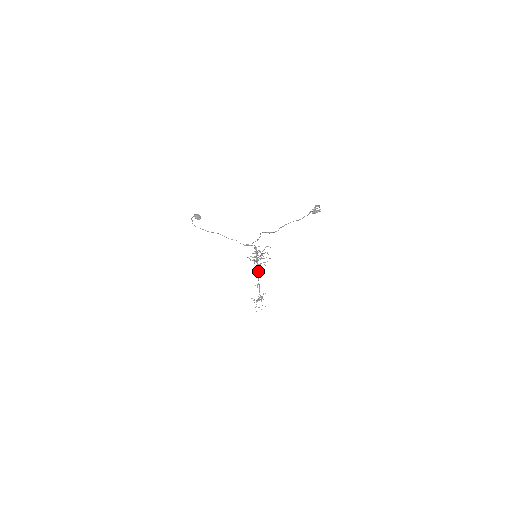
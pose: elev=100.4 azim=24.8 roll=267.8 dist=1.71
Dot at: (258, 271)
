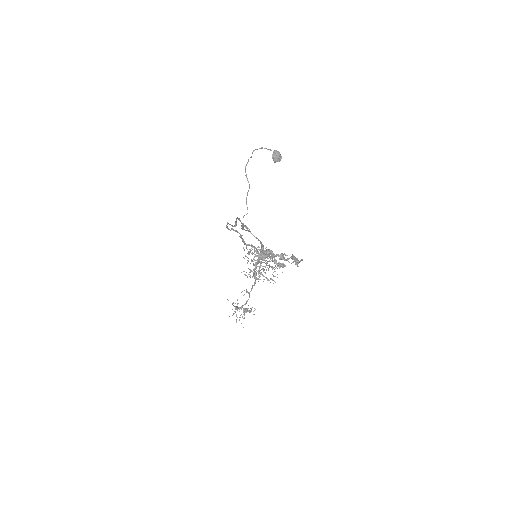
Dot at: occluded
